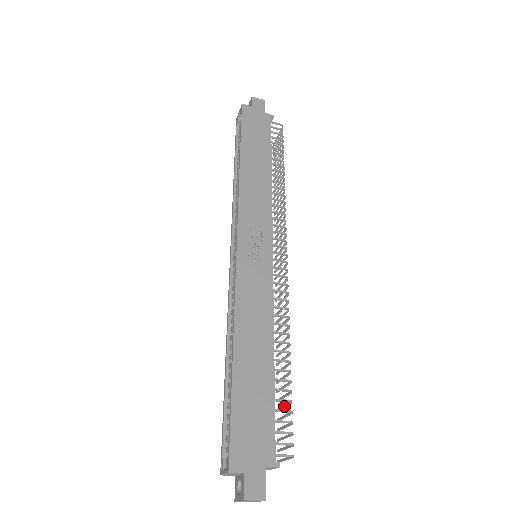
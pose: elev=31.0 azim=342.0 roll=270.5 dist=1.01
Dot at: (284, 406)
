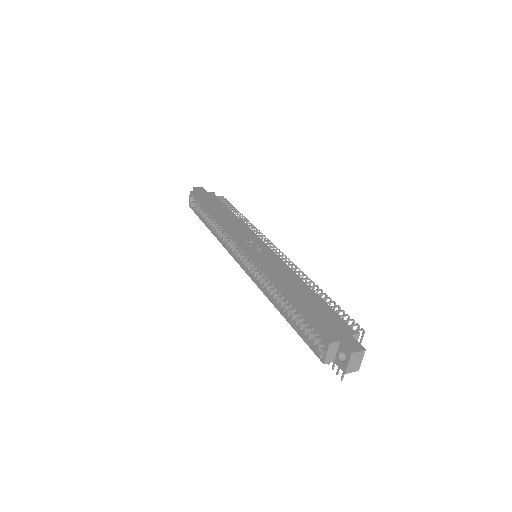
Dot at: occluded
